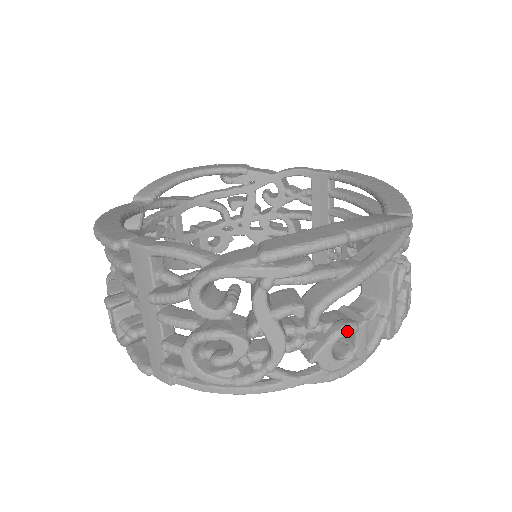
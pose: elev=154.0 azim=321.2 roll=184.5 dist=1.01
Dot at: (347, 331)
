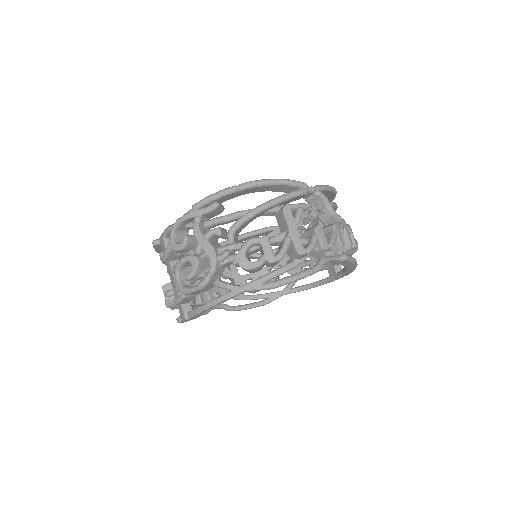
Dot at: (251, 240)
